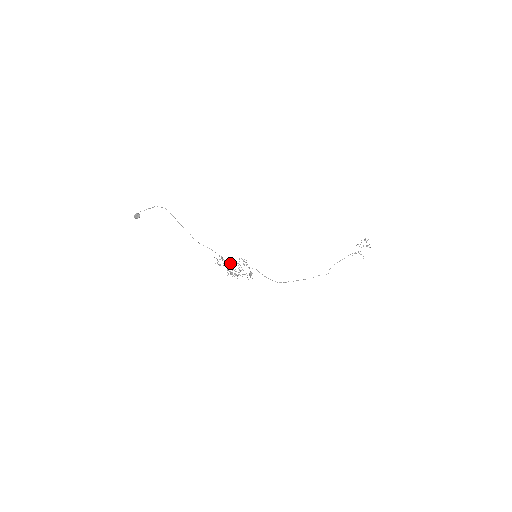
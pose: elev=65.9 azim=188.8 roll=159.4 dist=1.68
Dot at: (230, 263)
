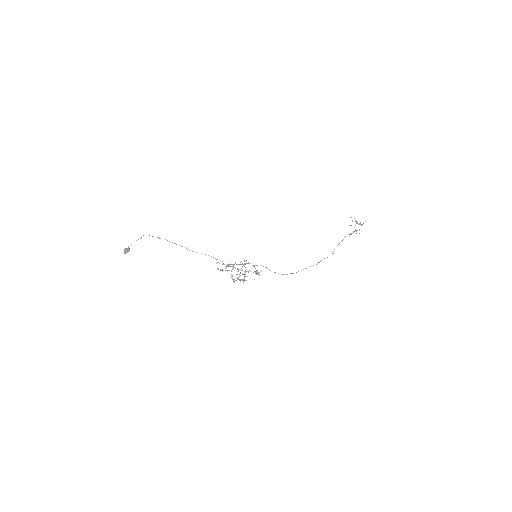
Dot at: (232, 266)
